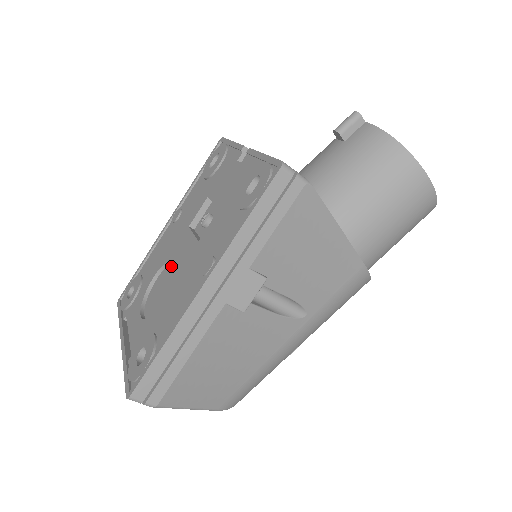
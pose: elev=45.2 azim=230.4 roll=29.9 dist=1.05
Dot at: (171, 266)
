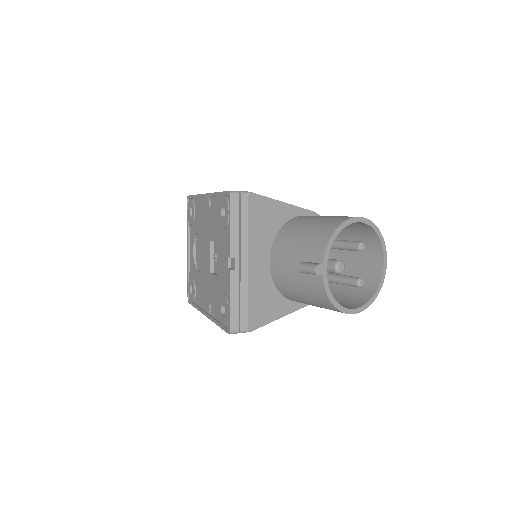
Dot at: occluded
